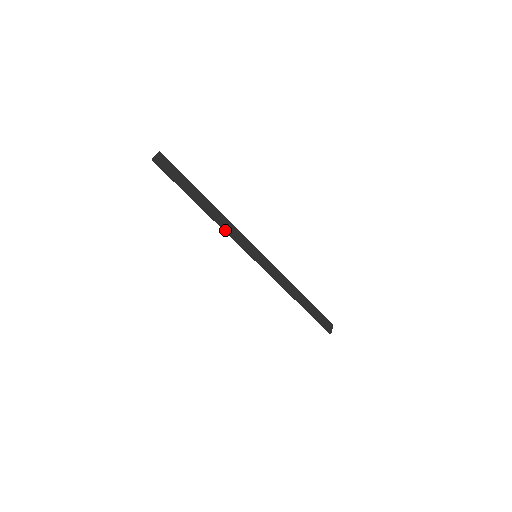
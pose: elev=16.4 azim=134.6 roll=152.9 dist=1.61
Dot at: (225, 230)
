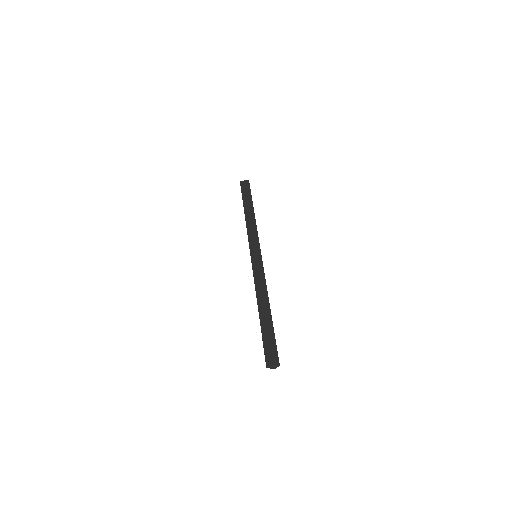
Dot at: (247, 228)
